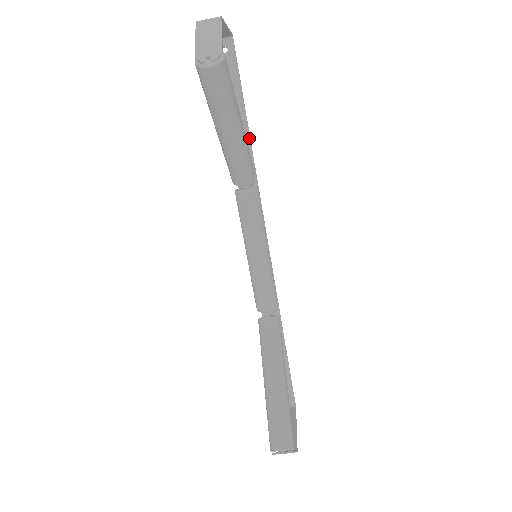
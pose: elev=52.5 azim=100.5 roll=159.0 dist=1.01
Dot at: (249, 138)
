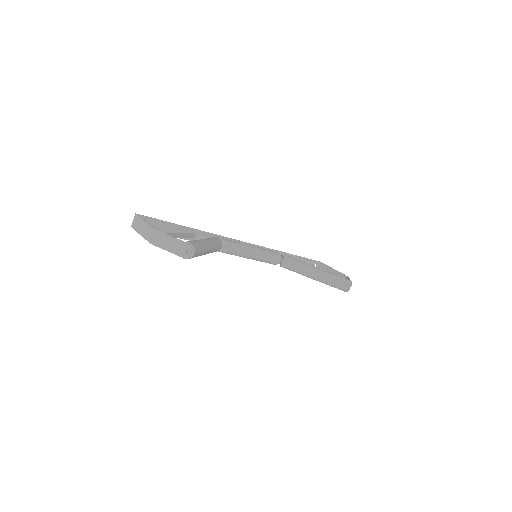
Dot at: (191, 229)
